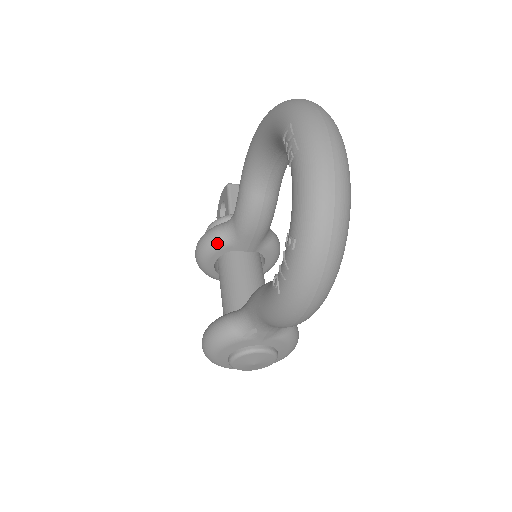
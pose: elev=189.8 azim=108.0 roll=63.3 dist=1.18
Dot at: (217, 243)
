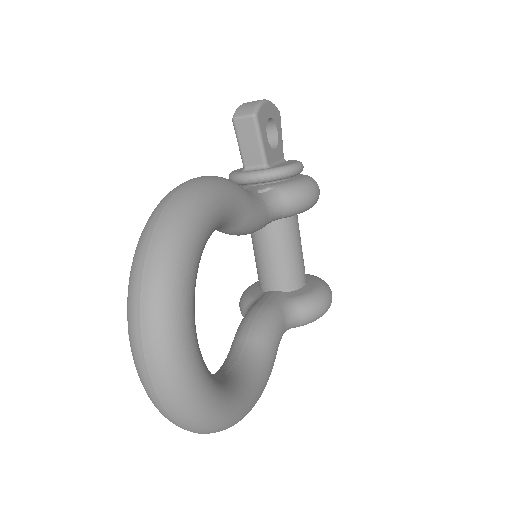
Dot at: occluded
